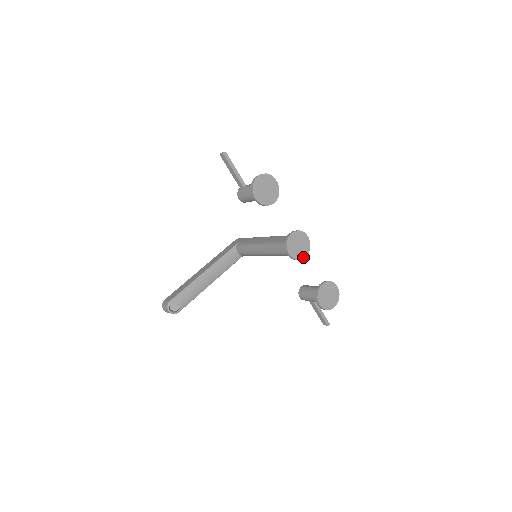
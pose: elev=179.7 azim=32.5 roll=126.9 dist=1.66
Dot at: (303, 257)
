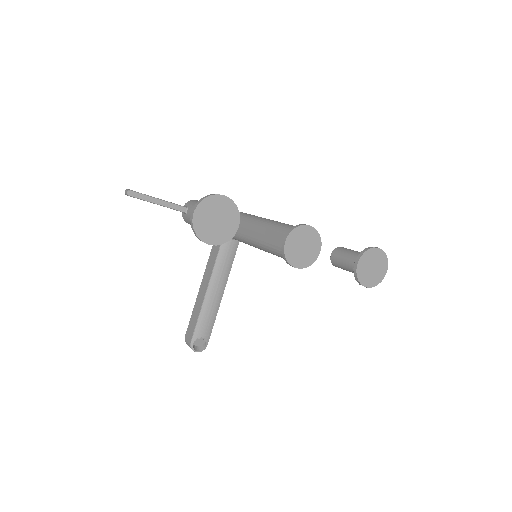
Dot at: (316, 255)
